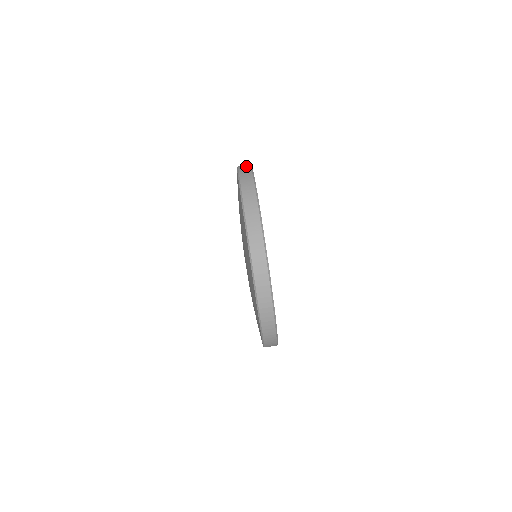
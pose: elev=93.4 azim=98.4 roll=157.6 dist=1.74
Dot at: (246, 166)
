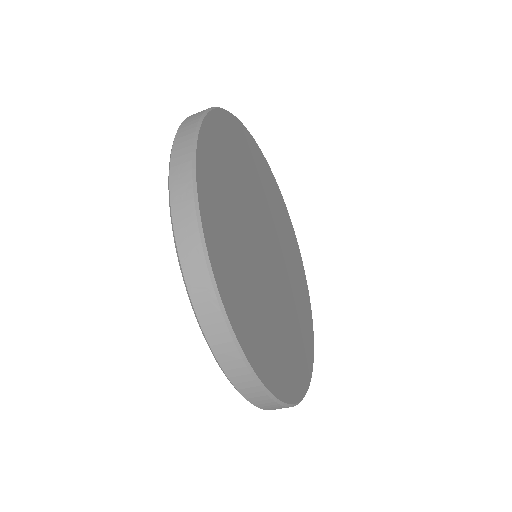
Dot at: (188, 129)
